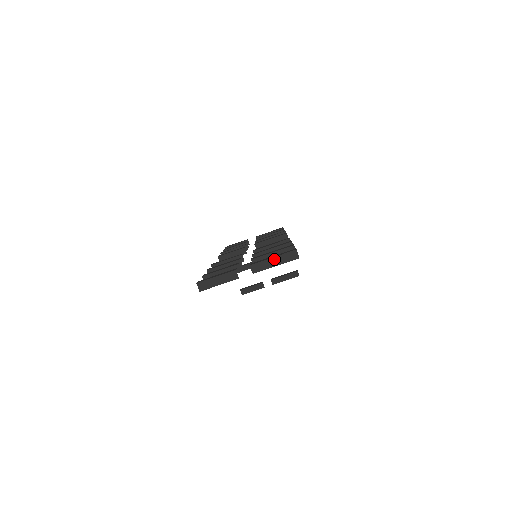
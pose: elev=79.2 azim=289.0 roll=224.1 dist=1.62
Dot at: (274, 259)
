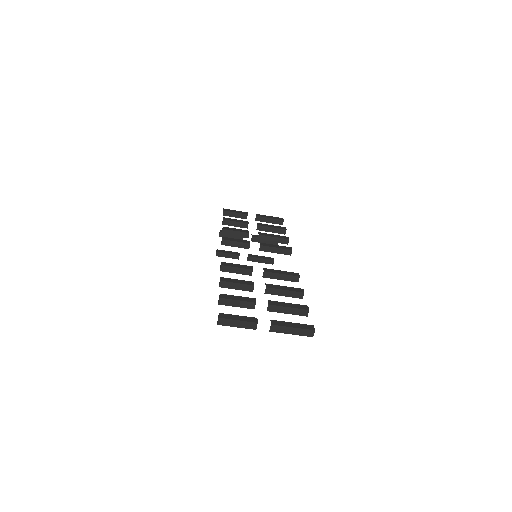
Dot at: (293, 329)
